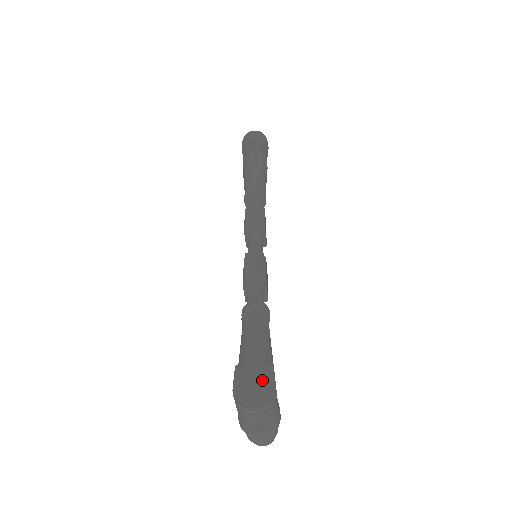
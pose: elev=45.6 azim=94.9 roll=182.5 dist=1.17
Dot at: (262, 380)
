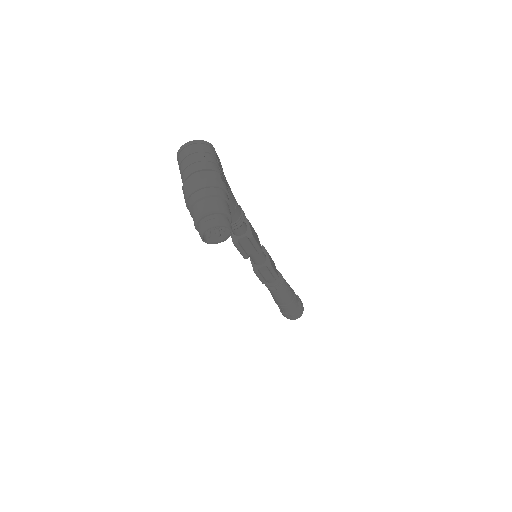
Dot at: occluded
